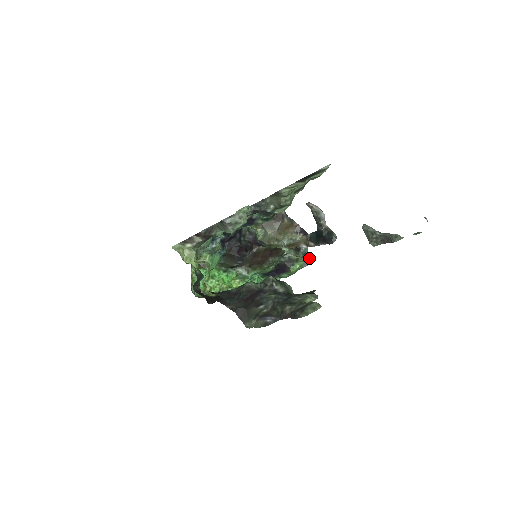
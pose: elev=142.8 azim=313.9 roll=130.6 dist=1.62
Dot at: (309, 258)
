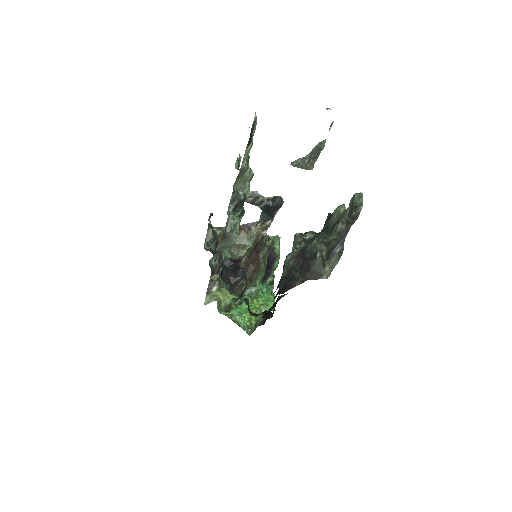
Dot at: occluded
